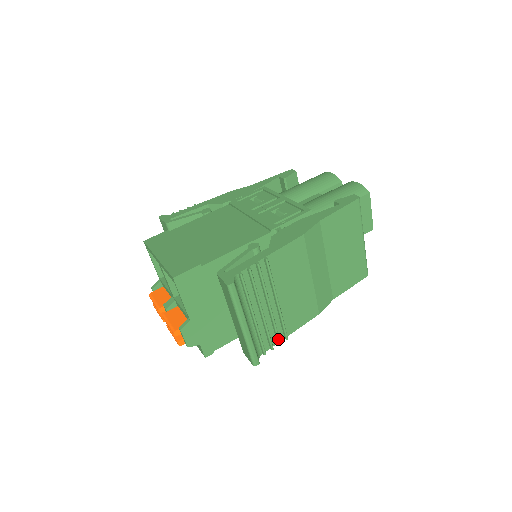
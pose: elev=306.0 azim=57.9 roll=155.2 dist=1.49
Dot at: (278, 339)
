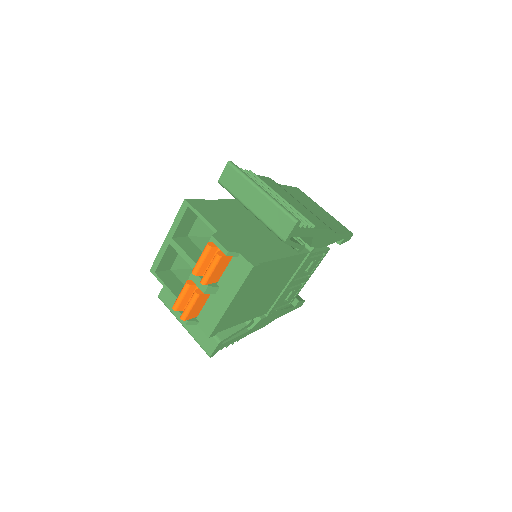
Dot at: (305, 221)
